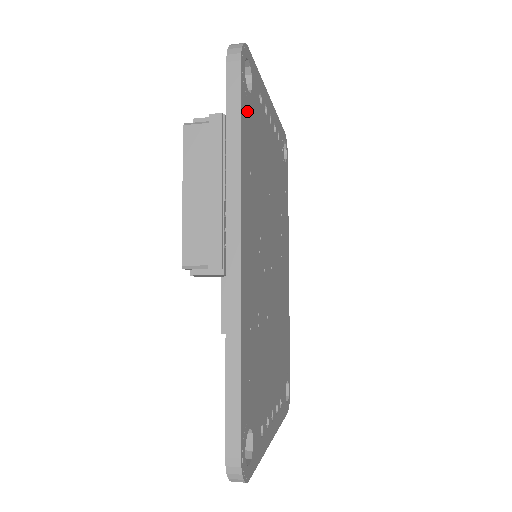
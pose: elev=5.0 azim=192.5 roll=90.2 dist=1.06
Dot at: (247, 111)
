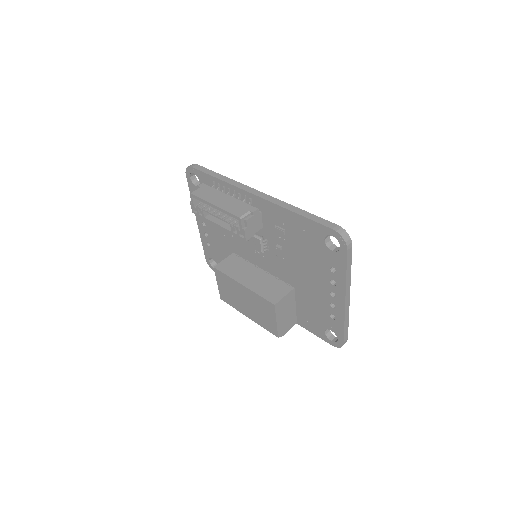
Dot at: occluded
